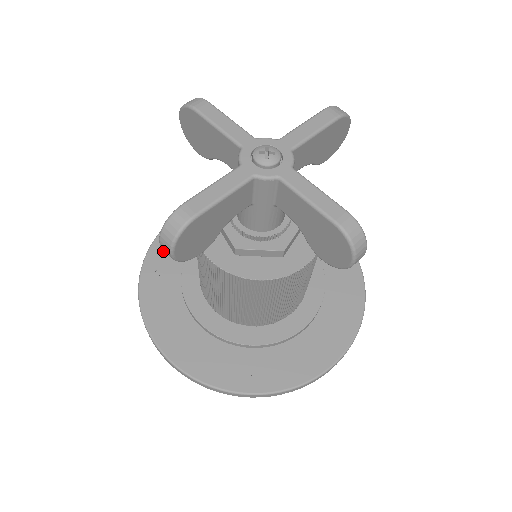
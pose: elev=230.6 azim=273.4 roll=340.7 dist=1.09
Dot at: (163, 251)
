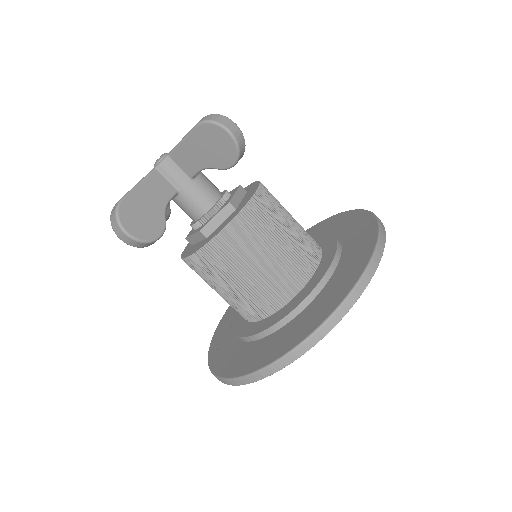
Dot at: (219, 337)
